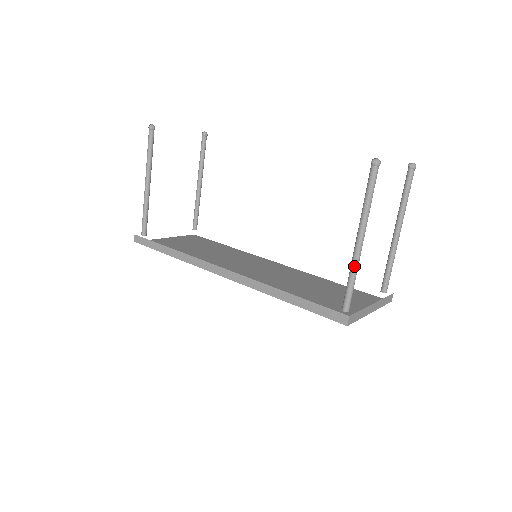
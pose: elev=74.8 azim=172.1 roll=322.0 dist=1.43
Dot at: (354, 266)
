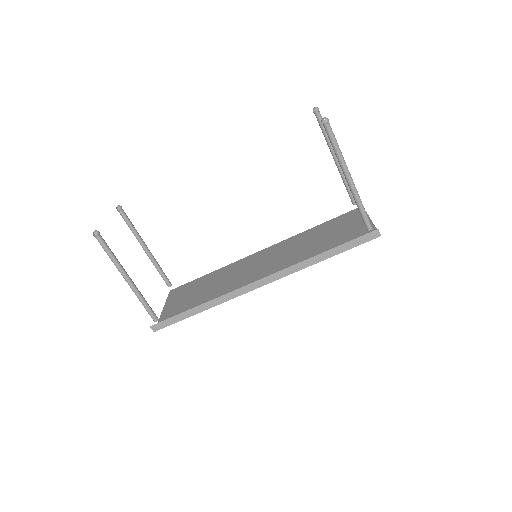
Dot at: (357, 197)
